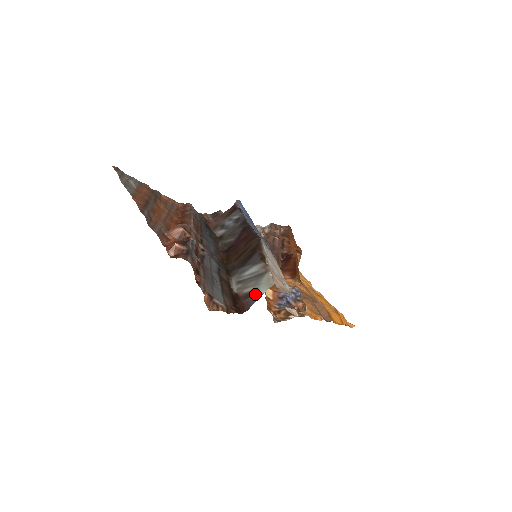
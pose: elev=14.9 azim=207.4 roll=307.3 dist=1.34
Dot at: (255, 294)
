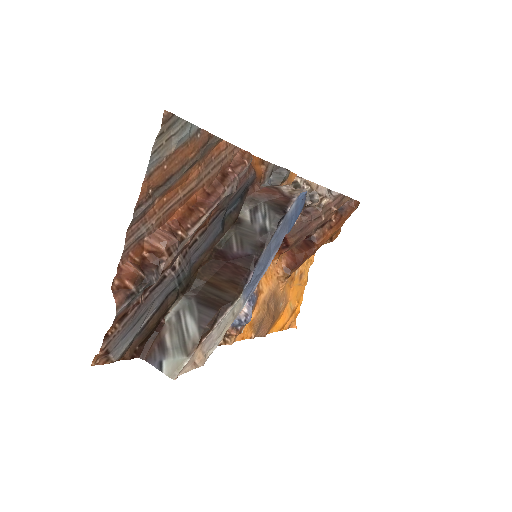
Dot at: (162, 358)
